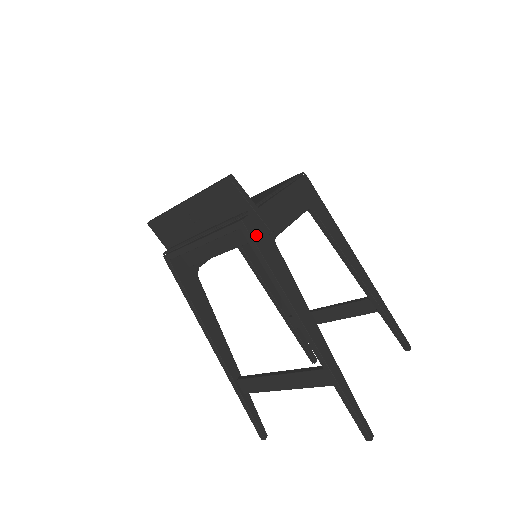
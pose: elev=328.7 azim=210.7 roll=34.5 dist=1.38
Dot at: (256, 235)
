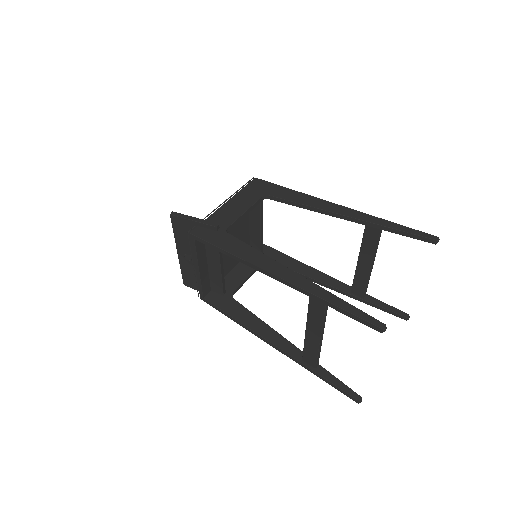
Dot at: (205, 236)
